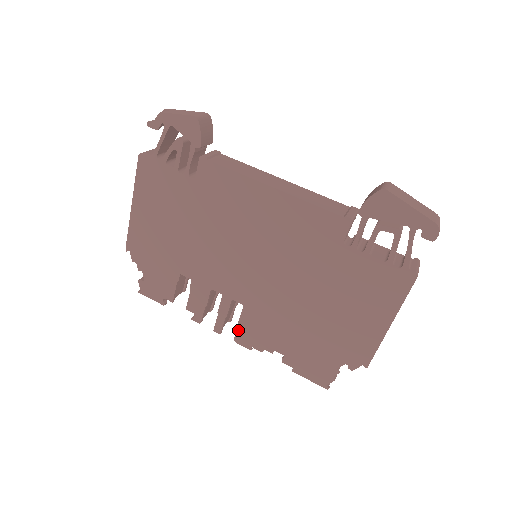
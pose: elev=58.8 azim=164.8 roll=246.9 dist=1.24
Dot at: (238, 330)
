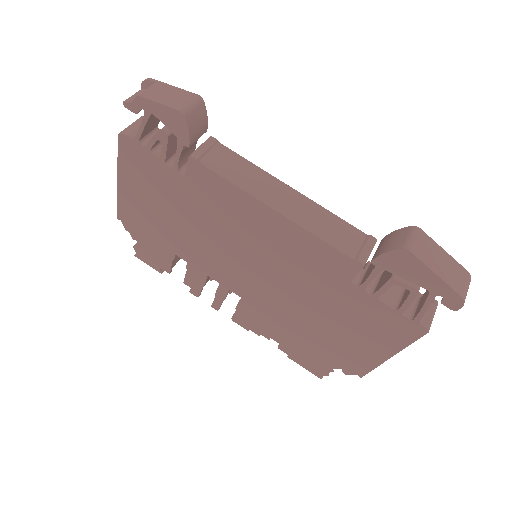
Dot at: (235, 313)
